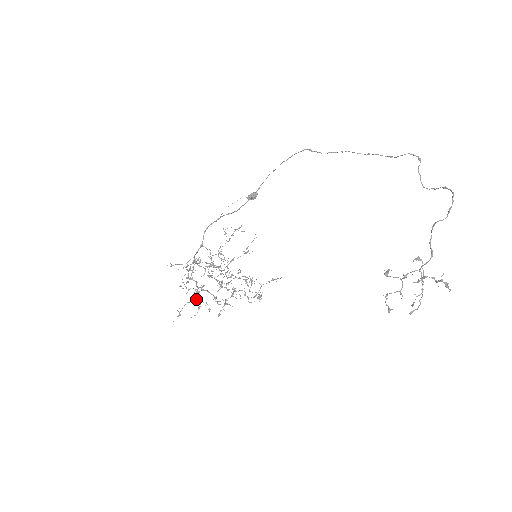
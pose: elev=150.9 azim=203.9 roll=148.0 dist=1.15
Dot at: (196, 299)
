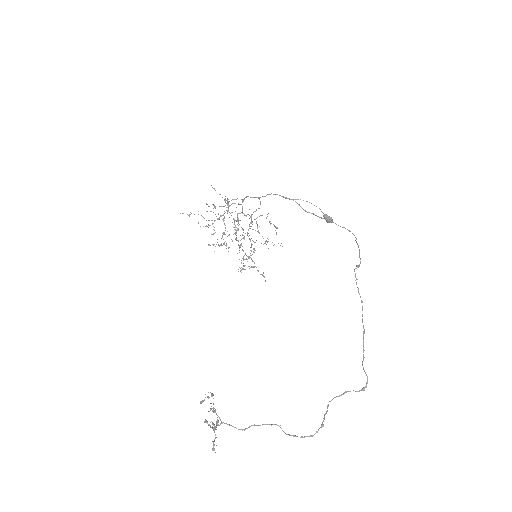
Dot at: occluded
